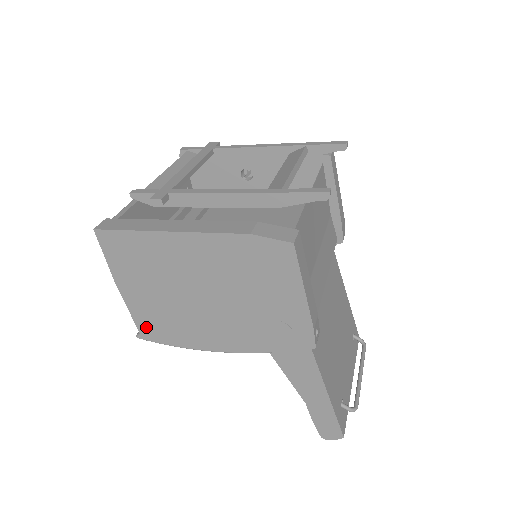
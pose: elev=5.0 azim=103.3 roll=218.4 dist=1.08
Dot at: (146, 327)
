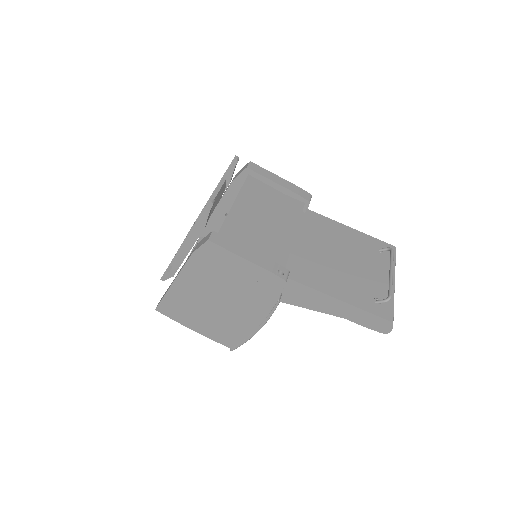
Dot at: (225, 341)
